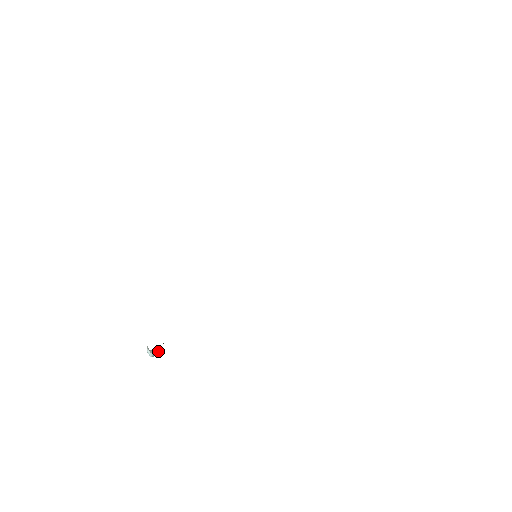
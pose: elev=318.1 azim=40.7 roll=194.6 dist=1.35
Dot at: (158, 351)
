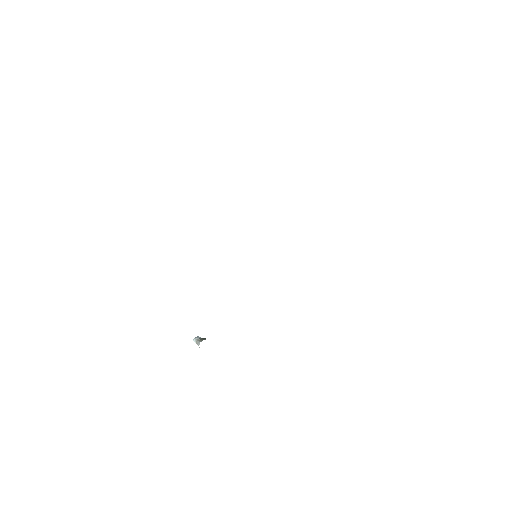
Dot at: occluded
